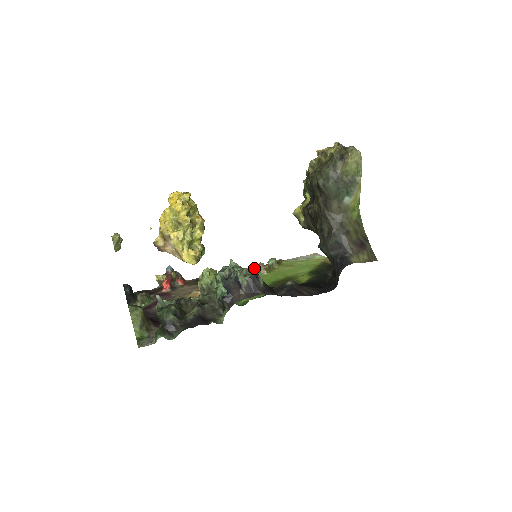
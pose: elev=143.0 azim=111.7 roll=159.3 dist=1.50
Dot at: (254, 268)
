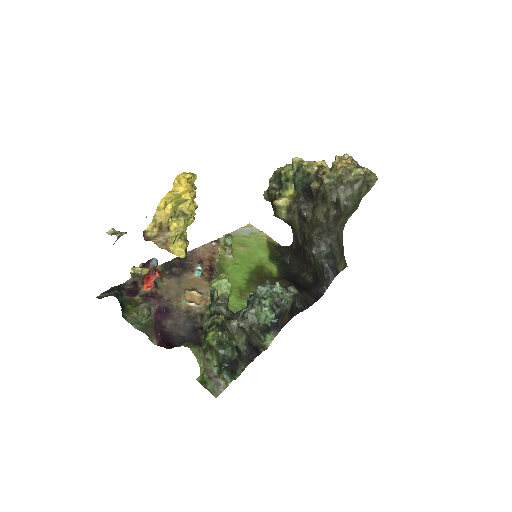
Dot at: (213, 247)
